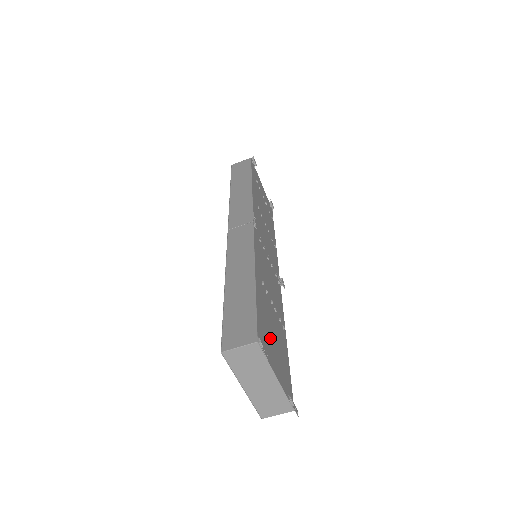
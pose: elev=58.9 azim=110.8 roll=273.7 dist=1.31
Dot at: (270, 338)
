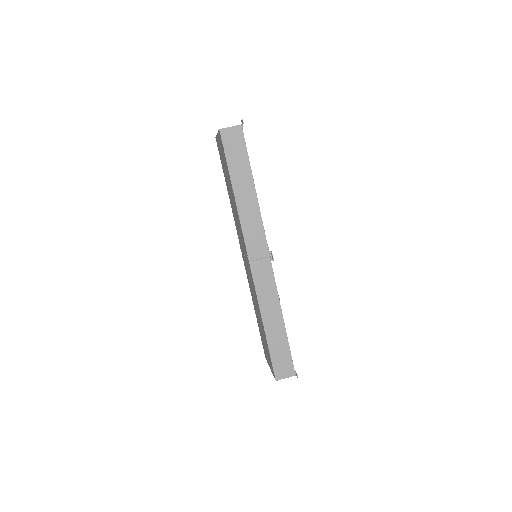
Dot at: occluded
